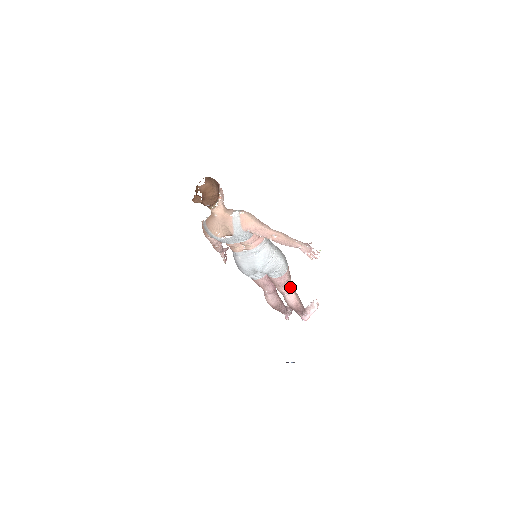
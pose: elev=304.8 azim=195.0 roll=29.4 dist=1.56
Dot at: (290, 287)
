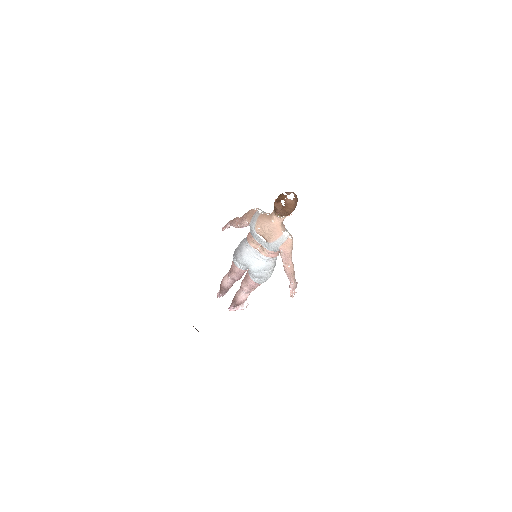
Dot at: occluded
